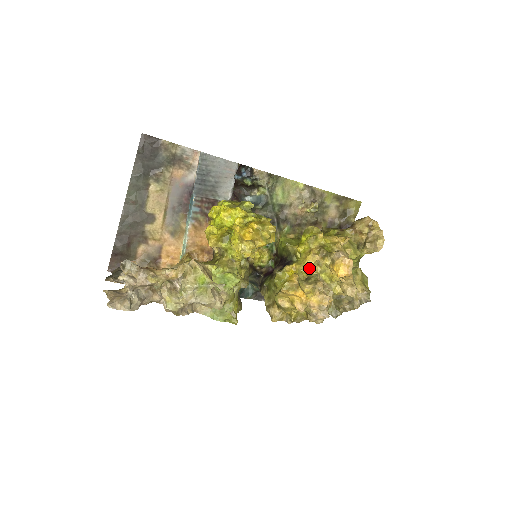
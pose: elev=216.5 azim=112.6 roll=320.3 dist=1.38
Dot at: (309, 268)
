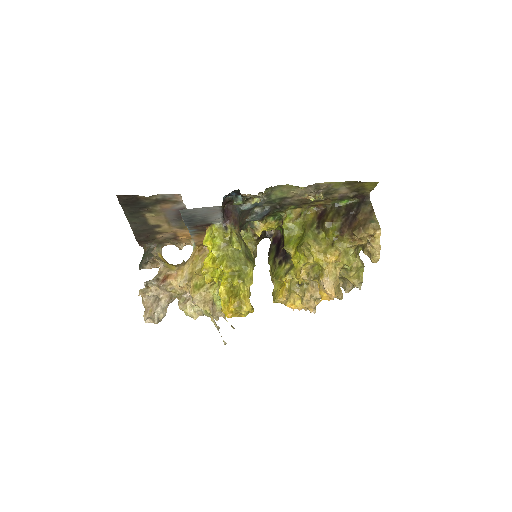
Dot at: occluded
